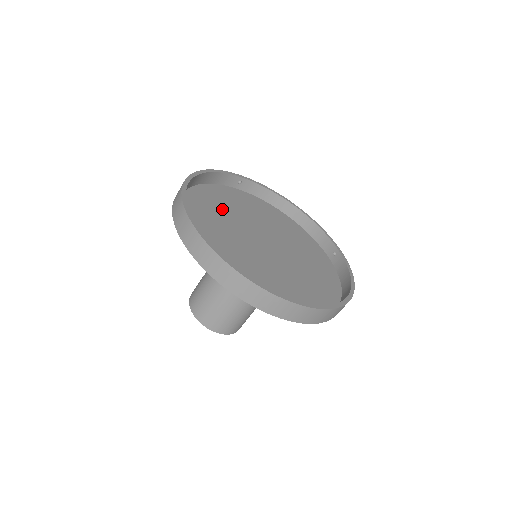
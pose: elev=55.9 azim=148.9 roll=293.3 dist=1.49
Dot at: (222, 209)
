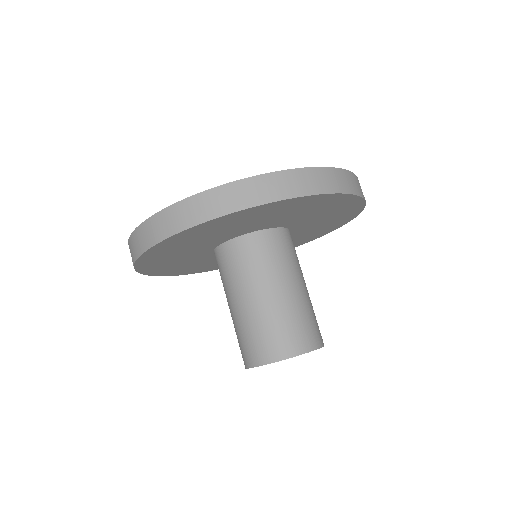
Dot at: occluded
